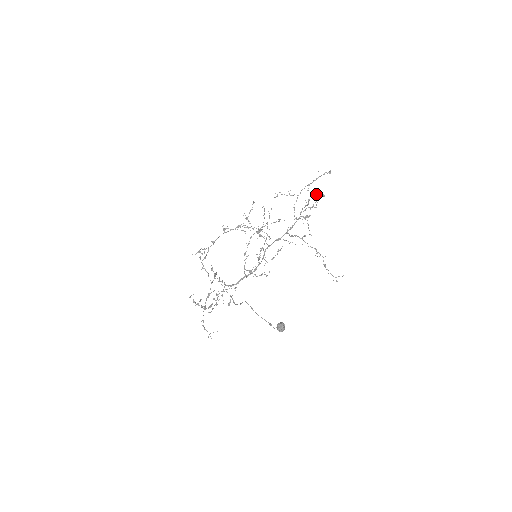
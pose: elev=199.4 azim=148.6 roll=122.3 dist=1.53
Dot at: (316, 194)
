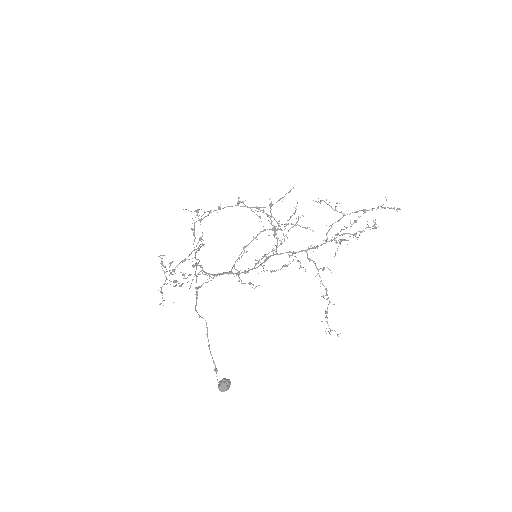
Dot at: (367, 221)
